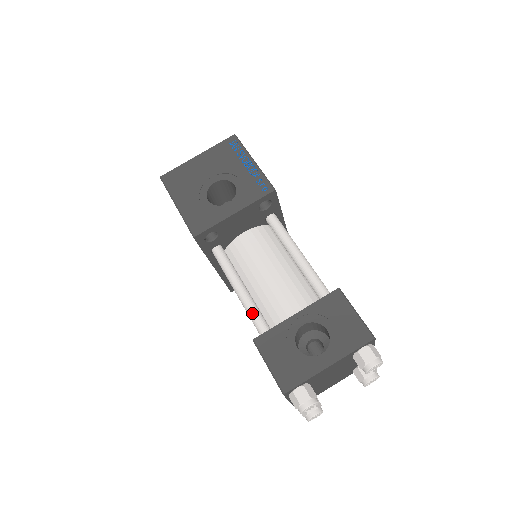
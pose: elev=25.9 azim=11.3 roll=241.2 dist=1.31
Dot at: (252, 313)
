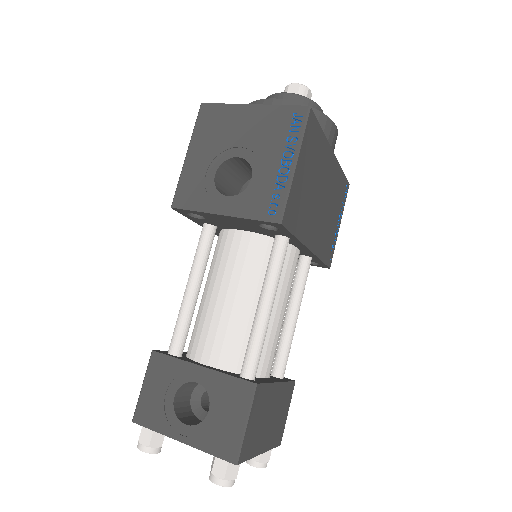
Dot at: (178, 322)
